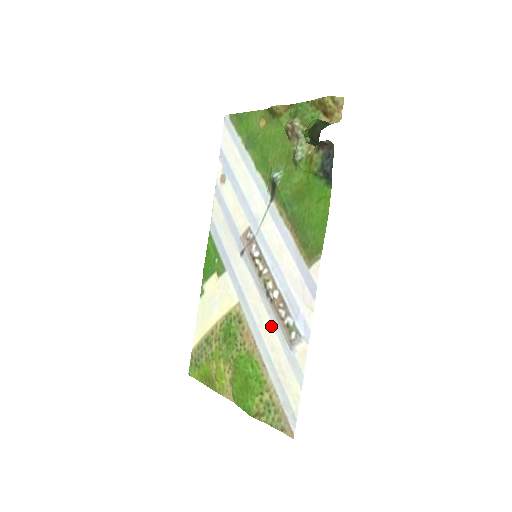
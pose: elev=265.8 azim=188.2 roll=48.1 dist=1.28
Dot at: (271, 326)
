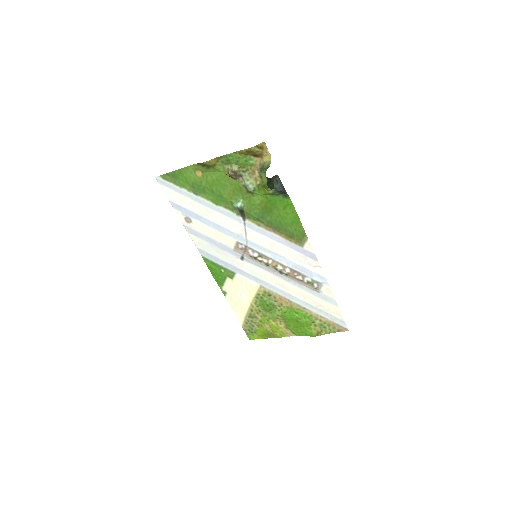
Dot at: (295, 287)
